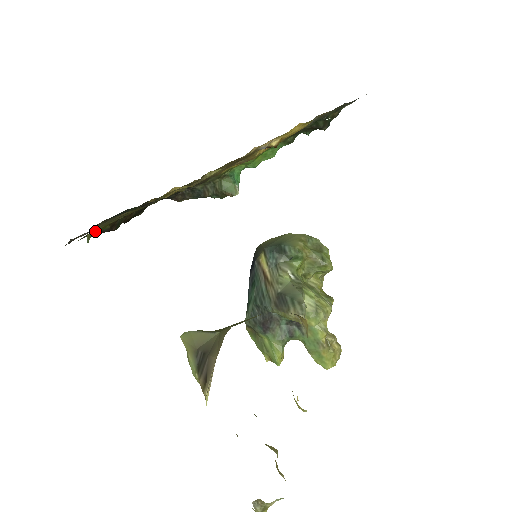
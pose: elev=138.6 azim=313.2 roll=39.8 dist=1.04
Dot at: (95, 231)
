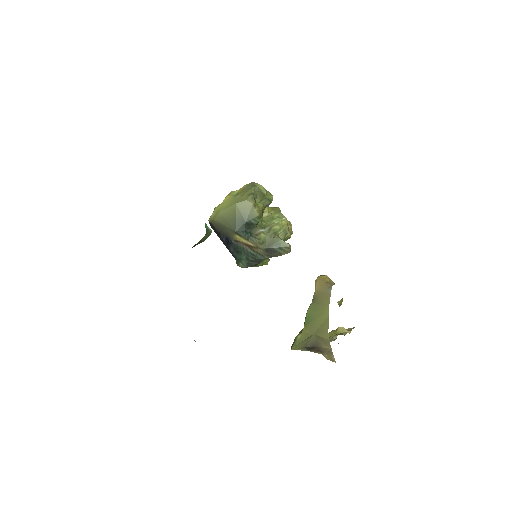
Dot at: occluded
